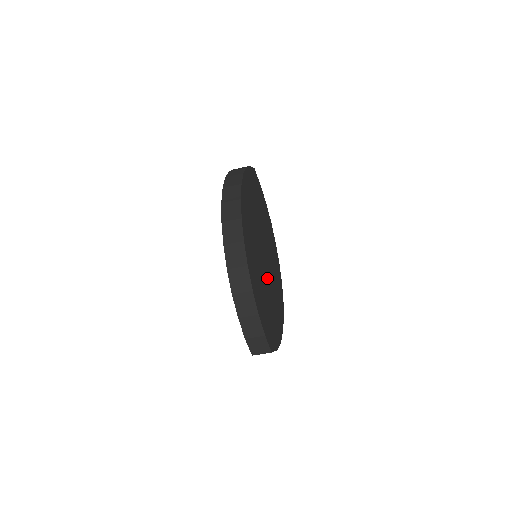
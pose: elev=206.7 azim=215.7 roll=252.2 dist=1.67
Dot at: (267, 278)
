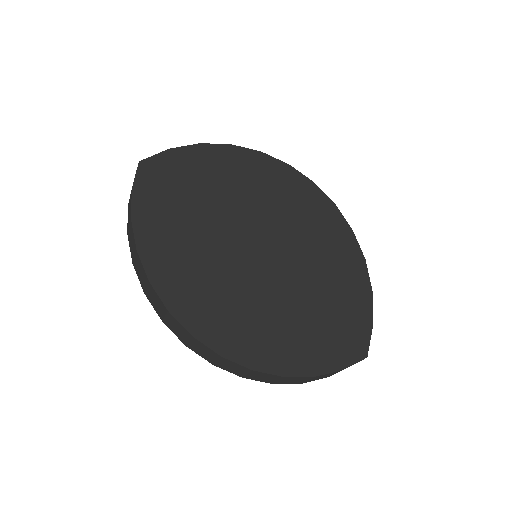
Dot at: (290, 272)
